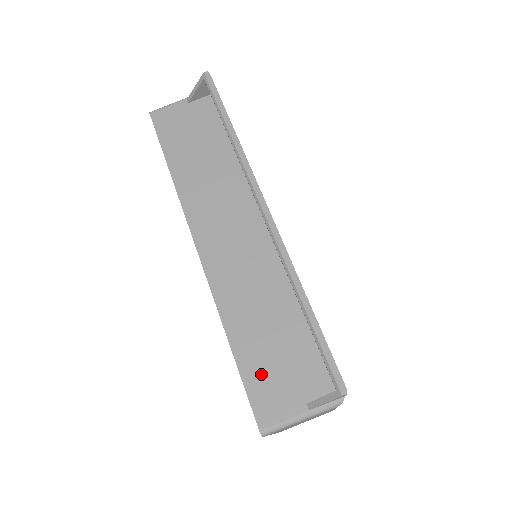
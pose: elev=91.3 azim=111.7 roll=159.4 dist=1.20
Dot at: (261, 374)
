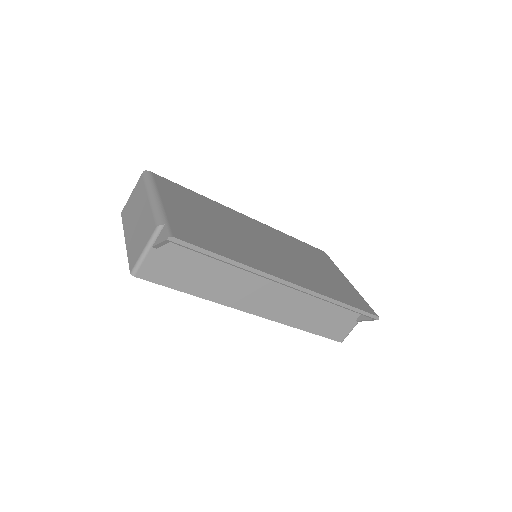
Dot at: (329, 328)
